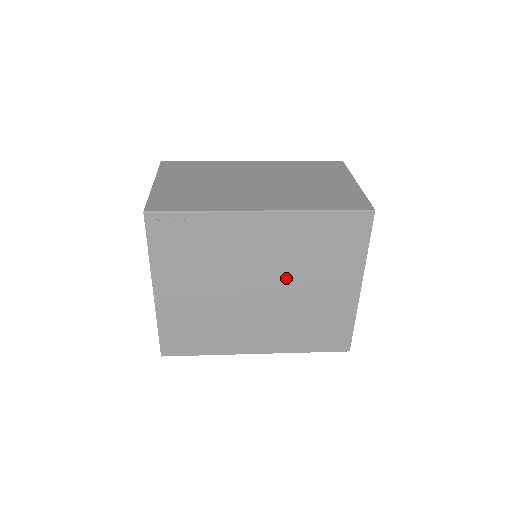
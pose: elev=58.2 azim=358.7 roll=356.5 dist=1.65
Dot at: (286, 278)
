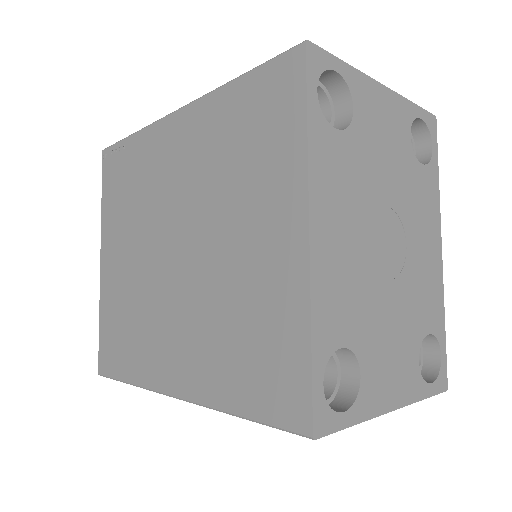
Dot at: (202, 221)
